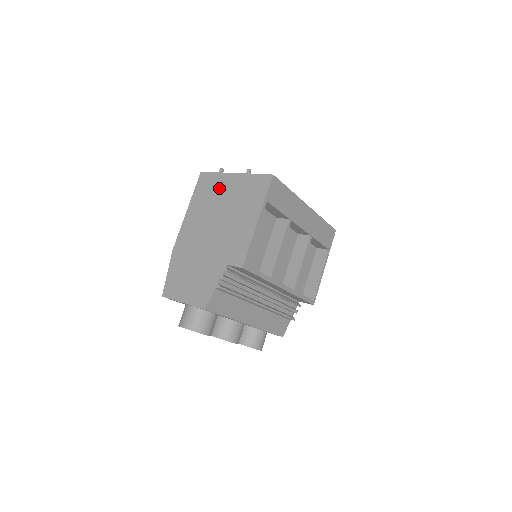
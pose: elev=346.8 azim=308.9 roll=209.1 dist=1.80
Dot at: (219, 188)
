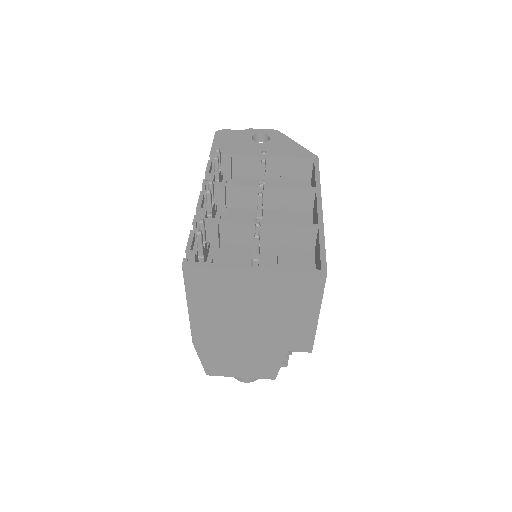
Dot at: (234, 286)
